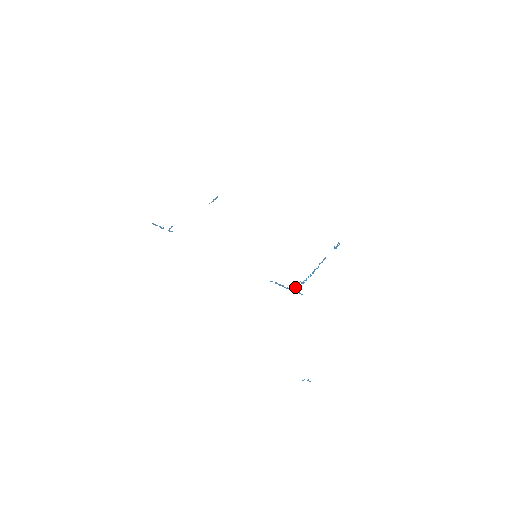
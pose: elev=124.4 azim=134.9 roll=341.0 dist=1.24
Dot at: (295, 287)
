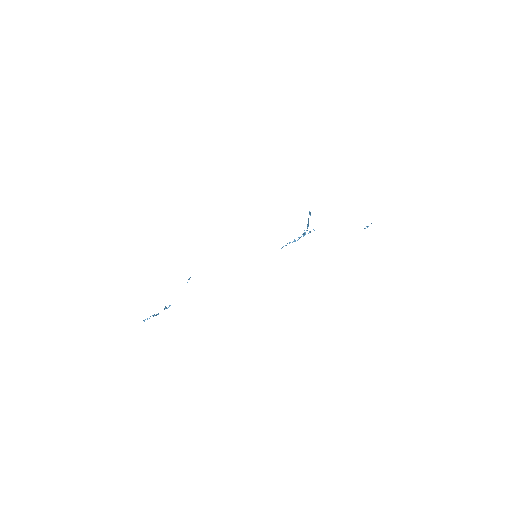
Dot at: (304, 234)
